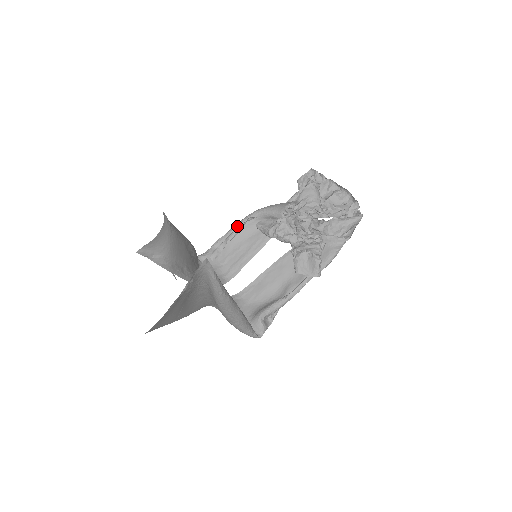
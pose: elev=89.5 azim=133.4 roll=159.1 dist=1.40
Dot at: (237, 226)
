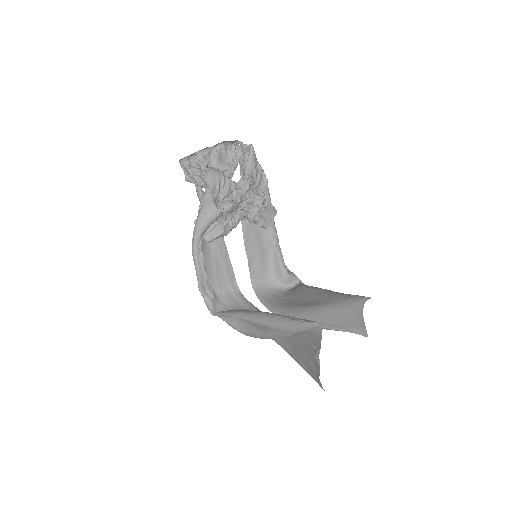
Dot at: (198, 261)
